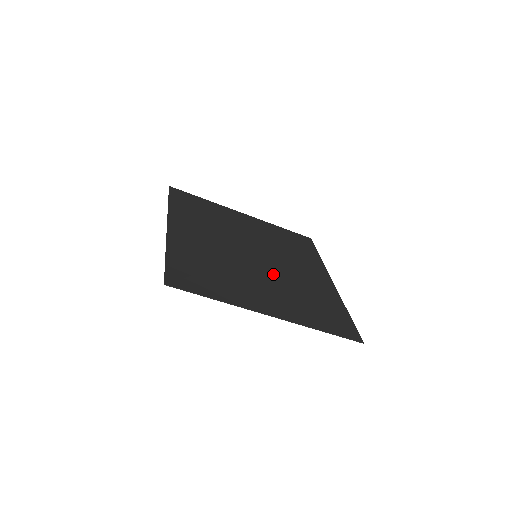
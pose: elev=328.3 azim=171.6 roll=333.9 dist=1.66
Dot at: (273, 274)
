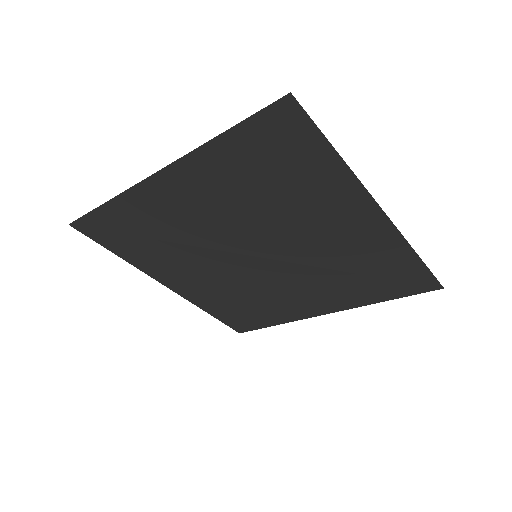
Dot at: (298, 255)
